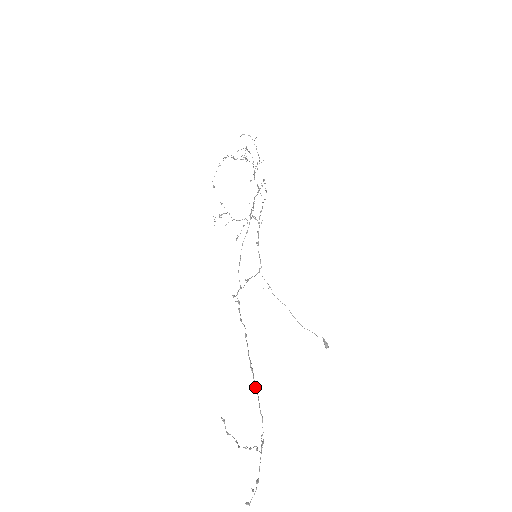
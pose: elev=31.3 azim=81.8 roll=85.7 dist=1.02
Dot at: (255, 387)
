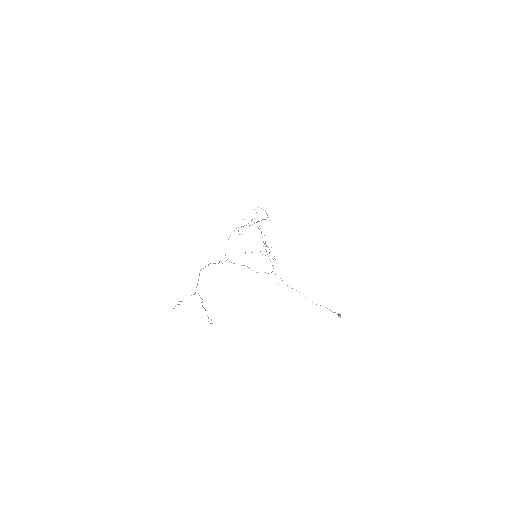
Dot at: occluded
